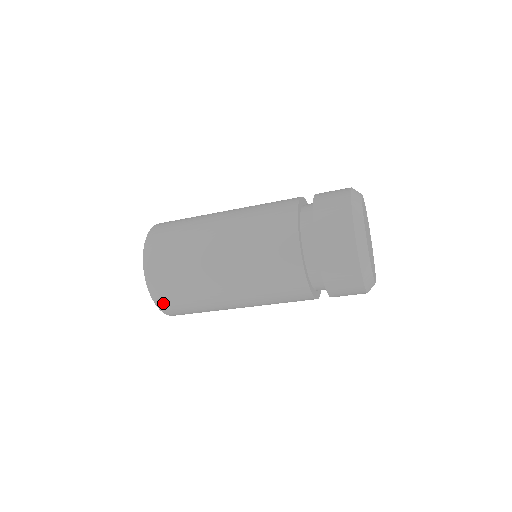
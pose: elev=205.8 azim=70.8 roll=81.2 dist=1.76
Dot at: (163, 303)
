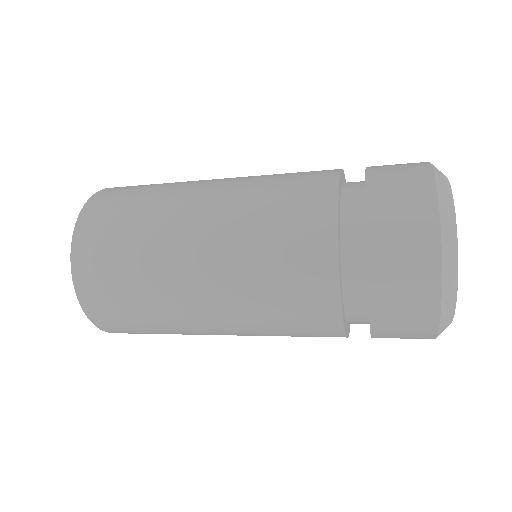
Dot at: occluded
